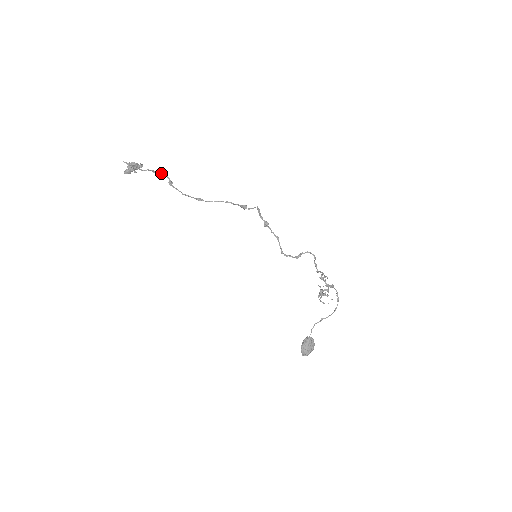
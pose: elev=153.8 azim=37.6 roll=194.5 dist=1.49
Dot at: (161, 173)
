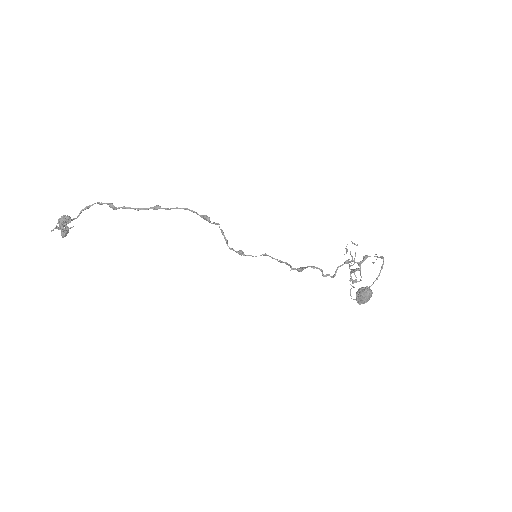
Dot at: occluded
